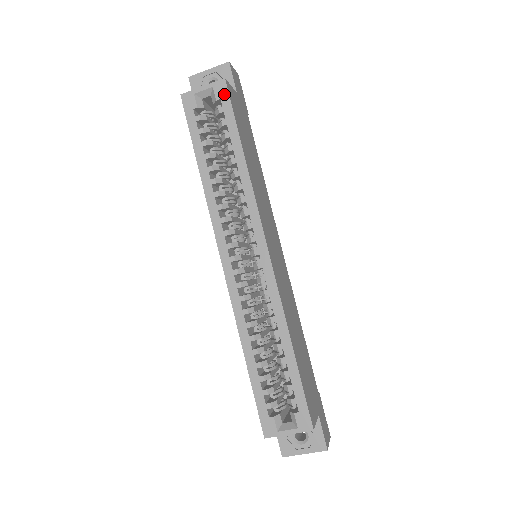
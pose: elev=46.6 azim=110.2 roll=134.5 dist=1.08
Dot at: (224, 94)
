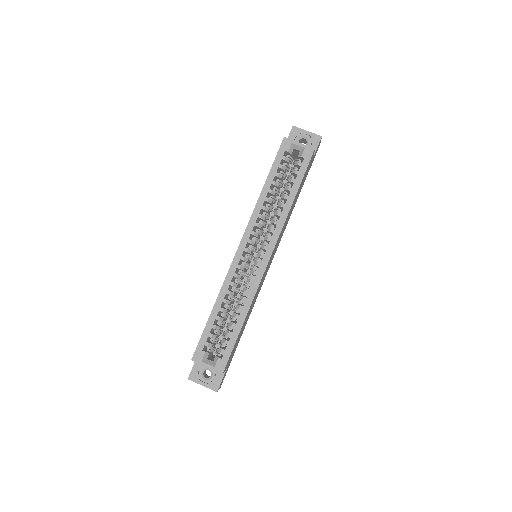
Dot at: (308, 157)
